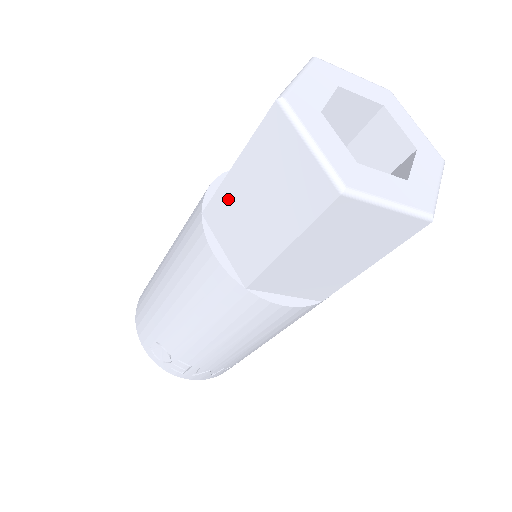
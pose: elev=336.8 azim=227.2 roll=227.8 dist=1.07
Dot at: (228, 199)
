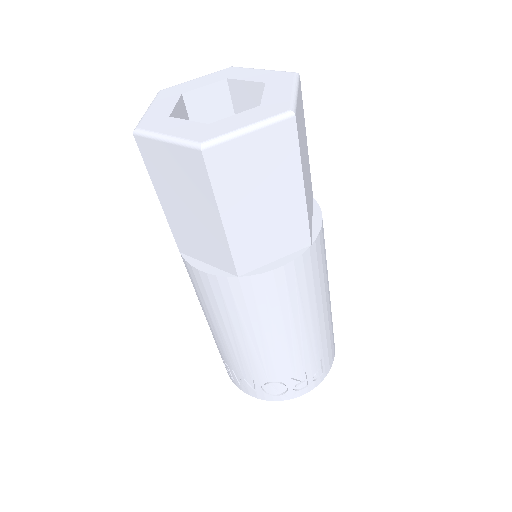
Dot at: occluded
